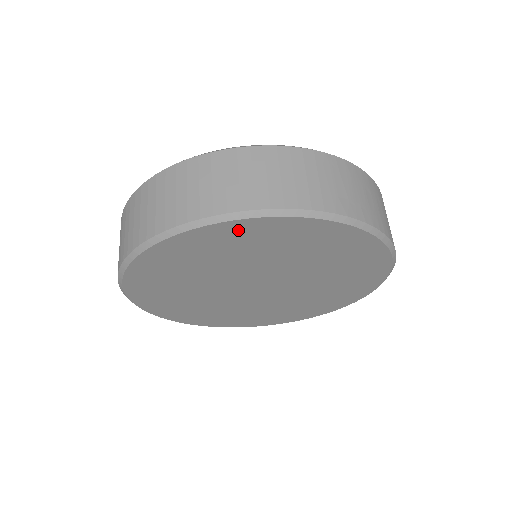
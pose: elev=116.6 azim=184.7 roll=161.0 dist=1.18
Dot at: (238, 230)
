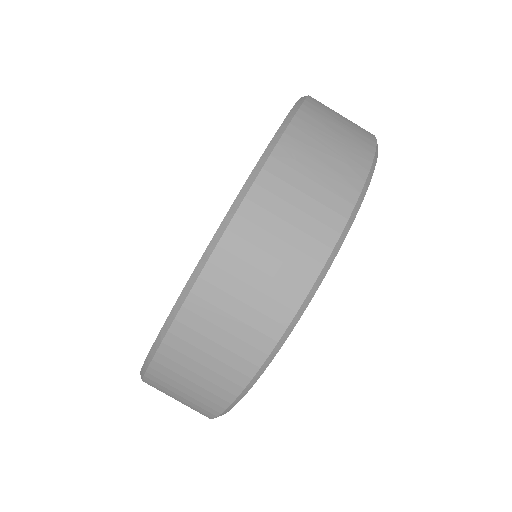
Dot at: occluded
